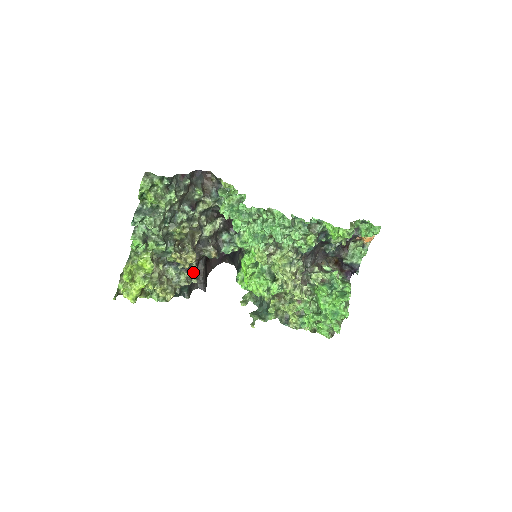
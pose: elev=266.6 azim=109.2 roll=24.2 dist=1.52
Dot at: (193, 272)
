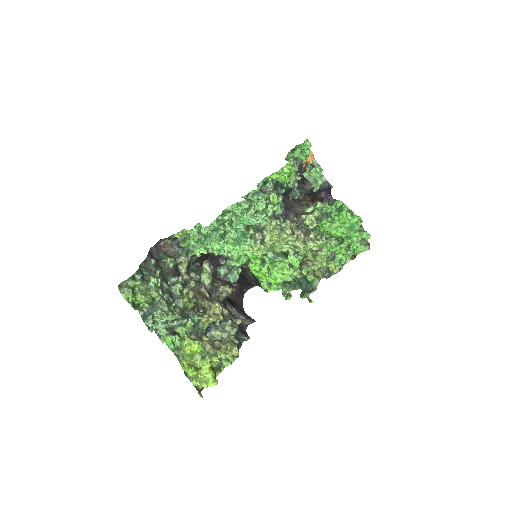
Dot at: (230, 317)
